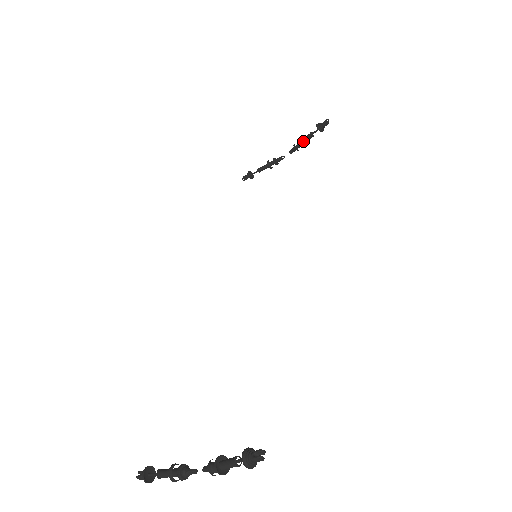
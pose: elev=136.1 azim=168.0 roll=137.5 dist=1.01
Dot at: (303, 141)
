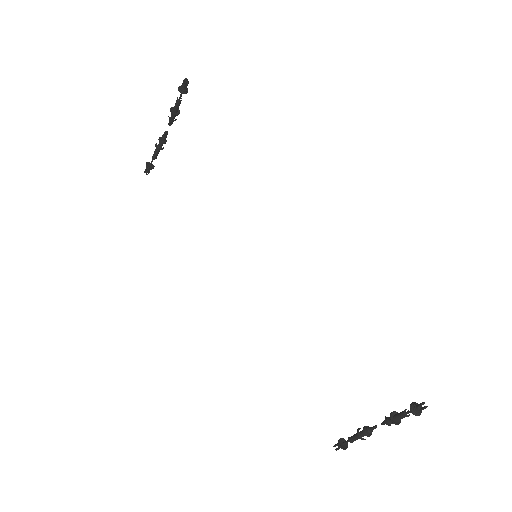
Dot at: (176, 110)
